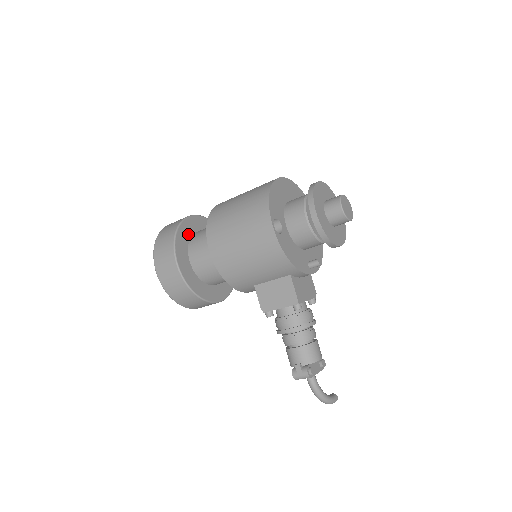
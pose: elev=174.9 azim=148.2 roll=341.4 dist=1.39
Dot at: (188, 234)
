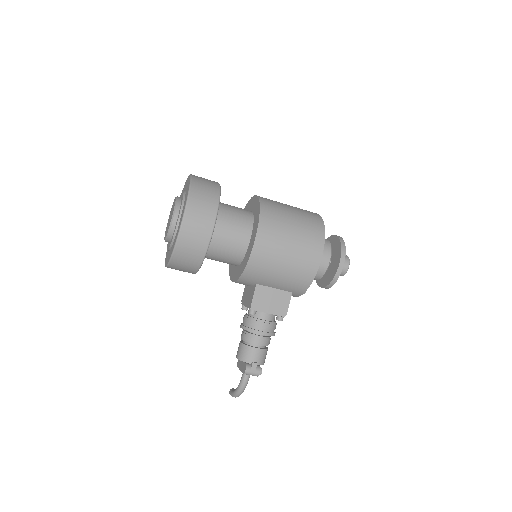
Dot at: occluded
